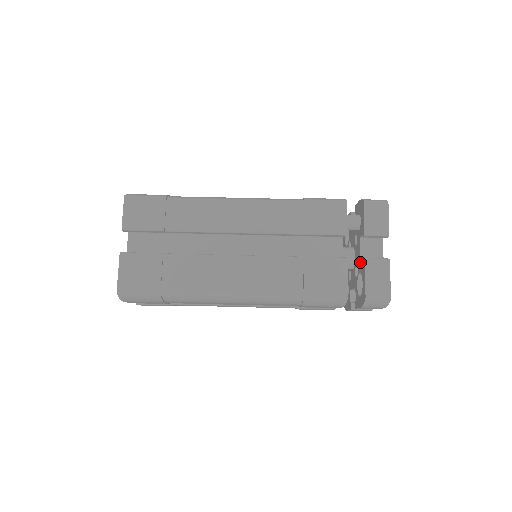
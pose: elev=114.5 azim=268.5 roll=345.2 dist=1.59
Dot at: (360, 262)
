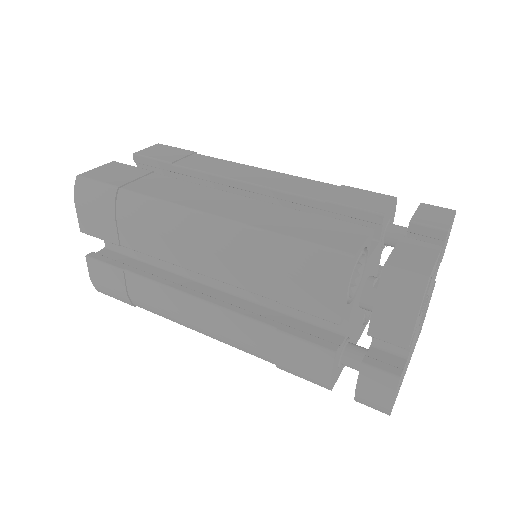
Dot at: occluded
